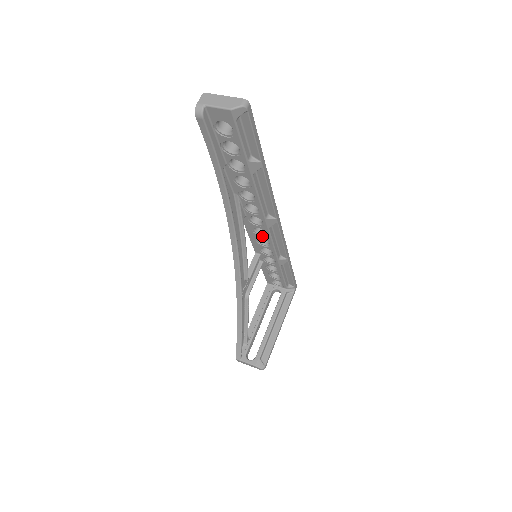
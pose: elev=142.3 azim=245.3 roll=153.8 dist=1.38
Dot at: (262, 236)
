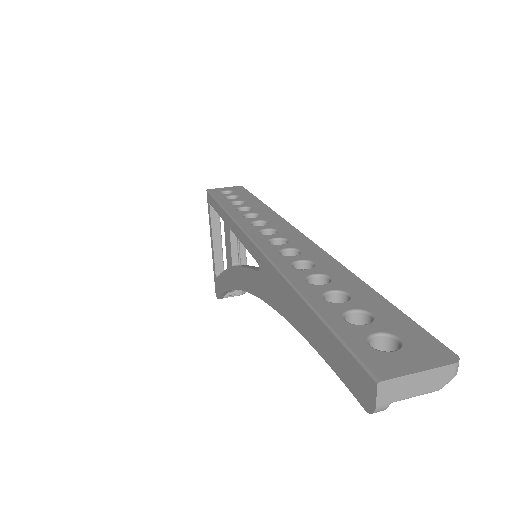
Dot at: occluded
